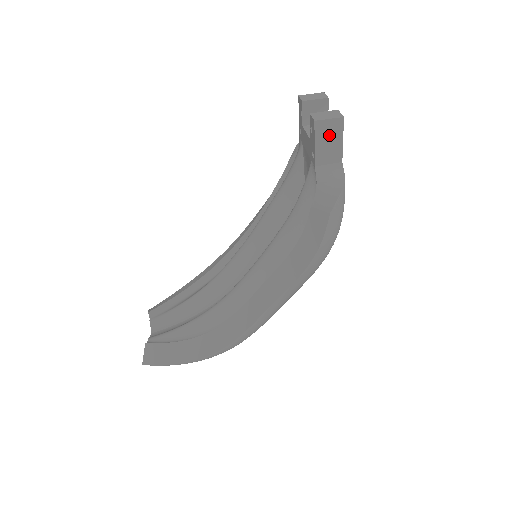
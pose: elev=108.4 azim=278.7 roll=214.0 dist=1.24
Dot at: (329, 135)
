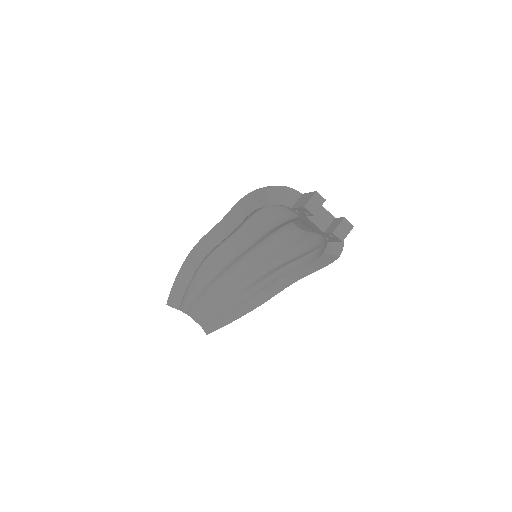
Dot at: occluded
